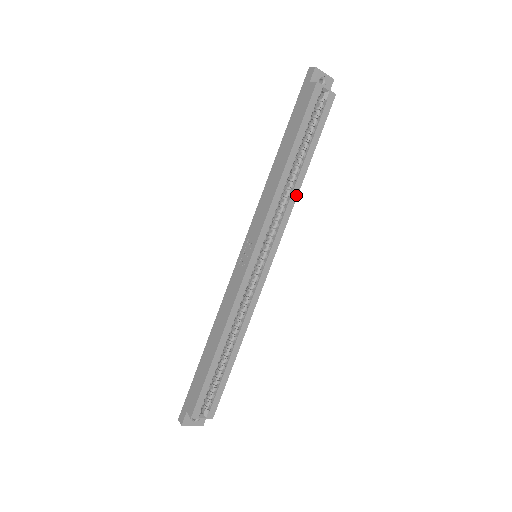
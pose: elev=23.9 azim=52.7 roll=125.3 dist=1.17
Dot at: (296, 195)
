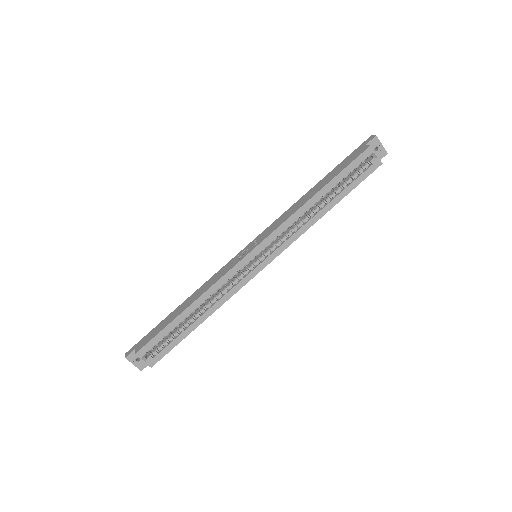
Dot at: (312, 224)
